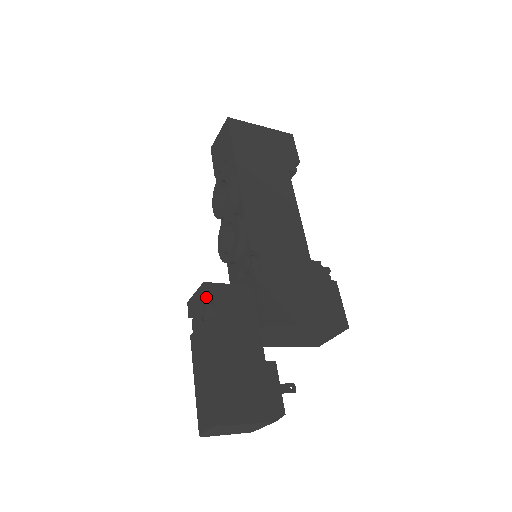
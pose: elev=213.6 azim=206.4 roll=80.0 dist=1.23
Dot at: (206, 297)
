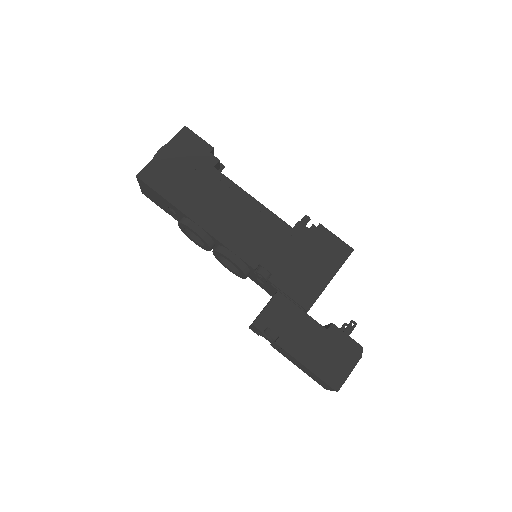
Dot at: occluded
